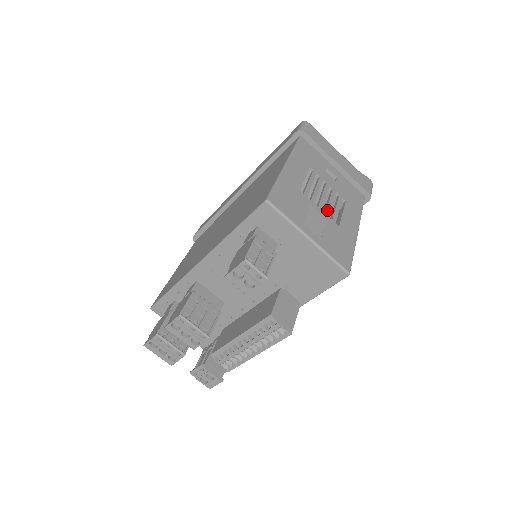
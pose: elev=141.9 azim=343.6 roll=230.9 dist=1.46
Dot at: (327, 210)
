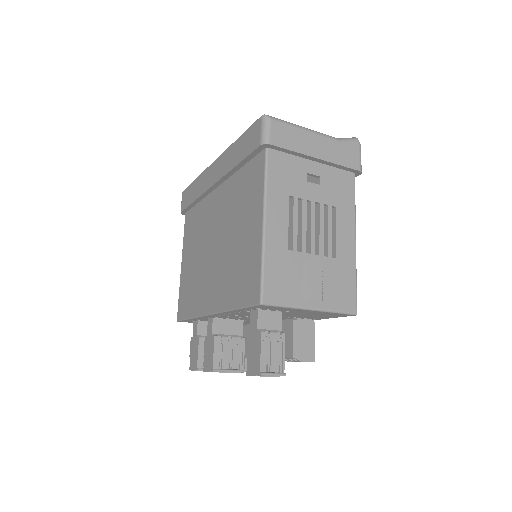
Dot at: (320, 247)
